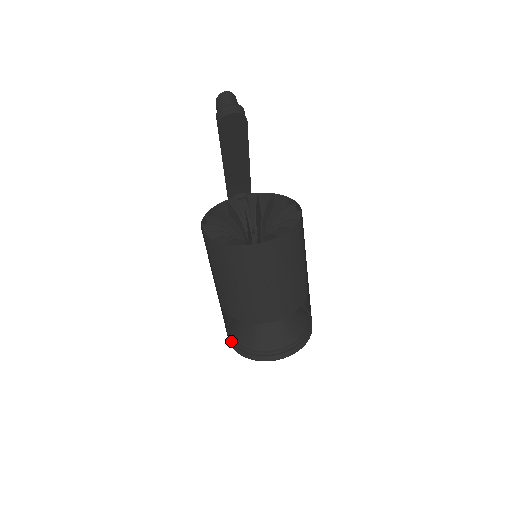
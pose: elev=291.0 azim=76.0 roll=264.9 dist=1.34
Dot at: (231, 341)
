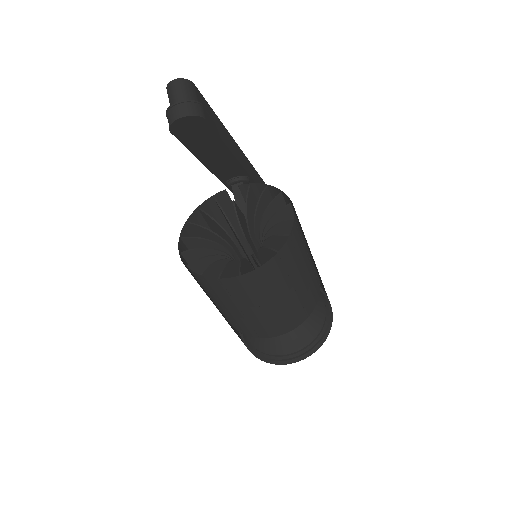
Dot at: (242, 338)
